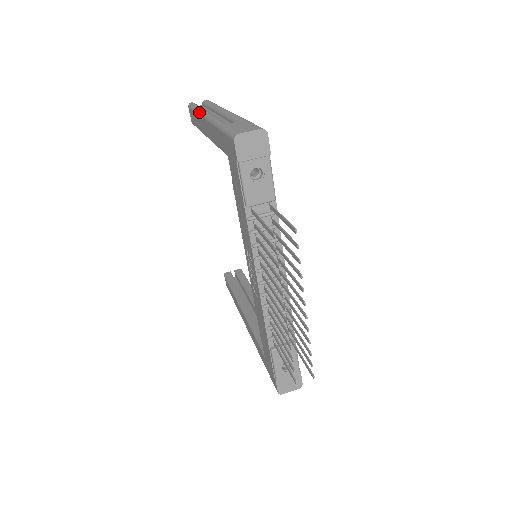
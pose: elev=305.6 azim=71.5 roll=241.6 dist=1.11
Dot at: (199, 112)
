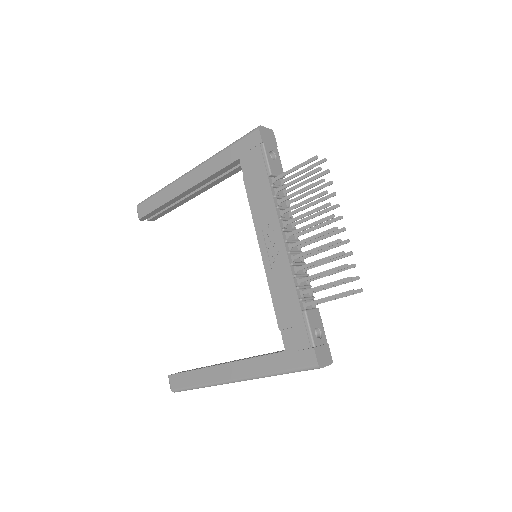
Dot at: (171, 183)
